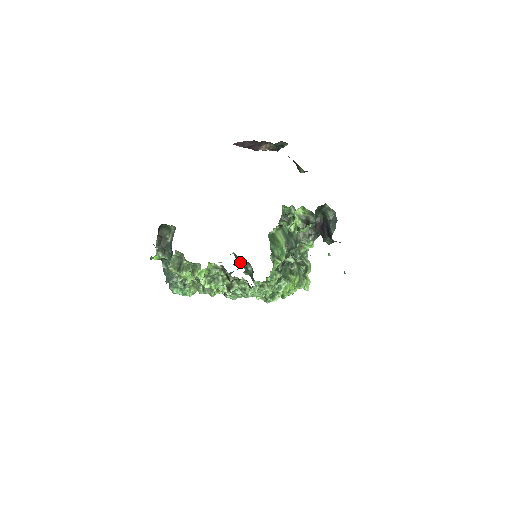
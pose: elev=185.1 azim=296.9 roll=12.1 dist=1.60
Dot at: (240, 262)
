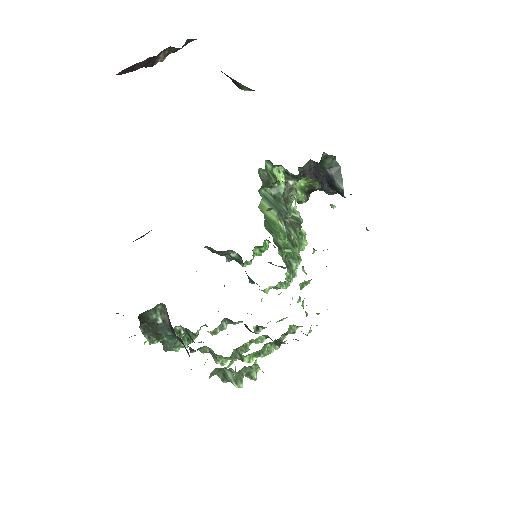
Dot at: (218, 253)
